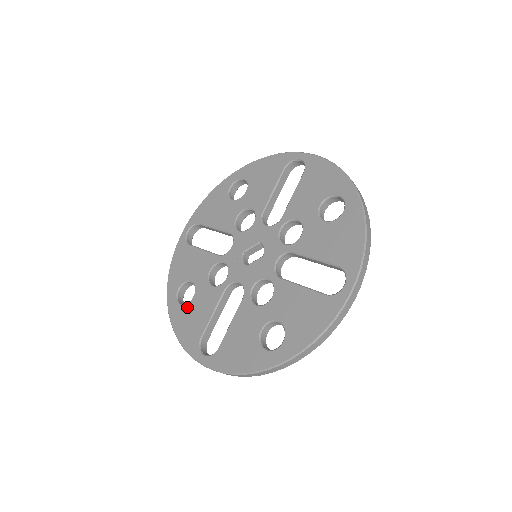
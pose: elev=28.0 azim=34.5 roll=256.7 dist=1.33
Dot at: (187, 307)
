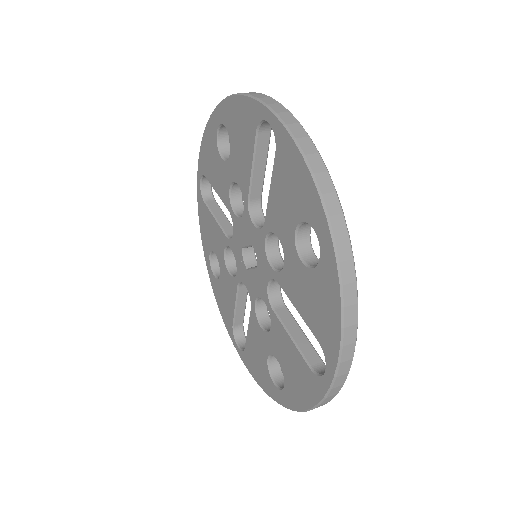
Dot at: (218, 283)
